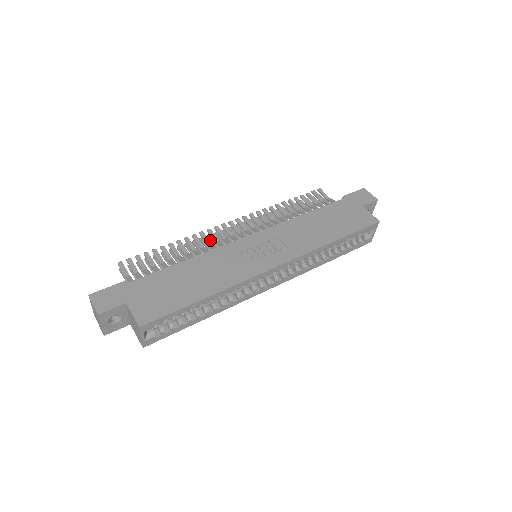
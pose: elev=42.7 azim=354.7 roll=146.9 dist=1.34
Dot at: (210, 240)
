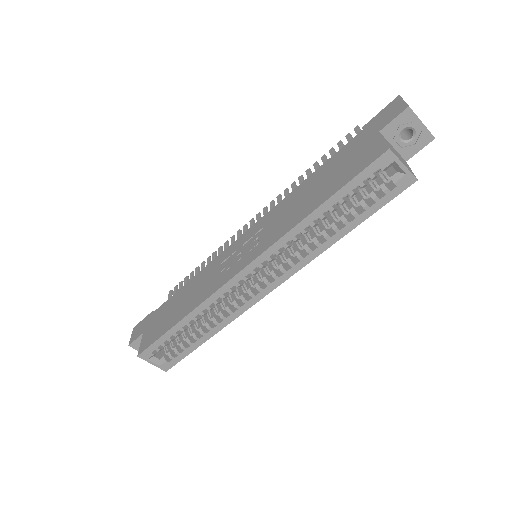
Dot at: occluded
